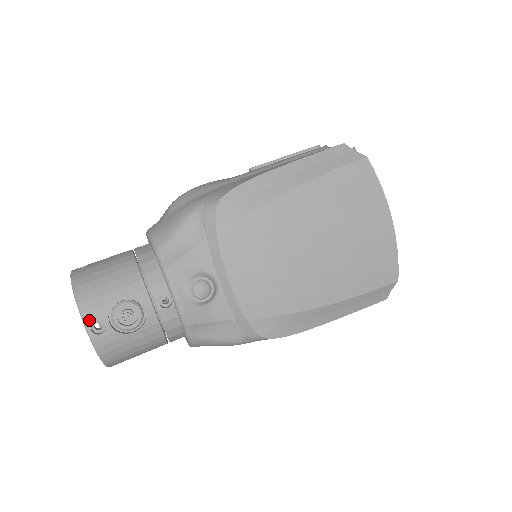
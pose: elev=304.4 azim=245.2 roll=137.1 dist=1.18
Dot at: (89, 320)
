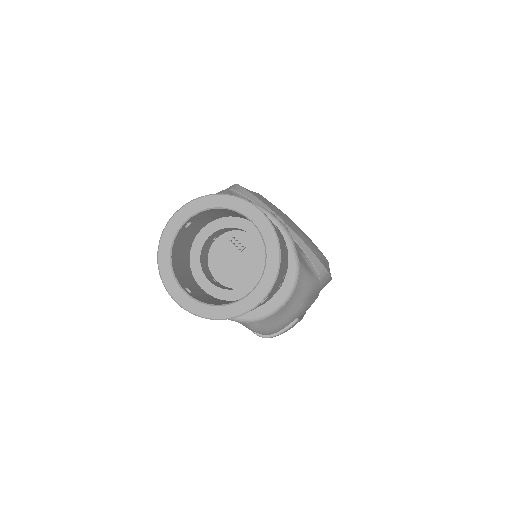
Dot at: (253, 204)
